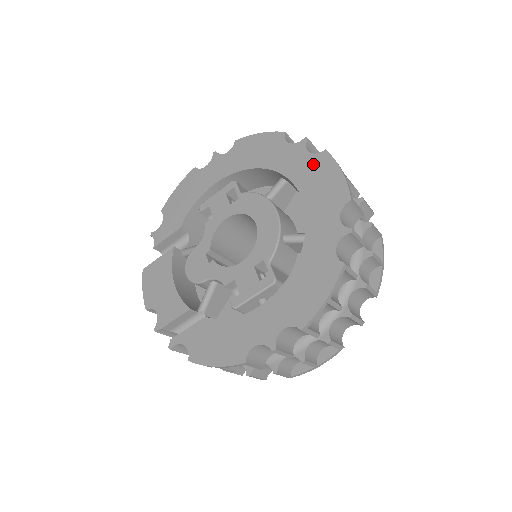
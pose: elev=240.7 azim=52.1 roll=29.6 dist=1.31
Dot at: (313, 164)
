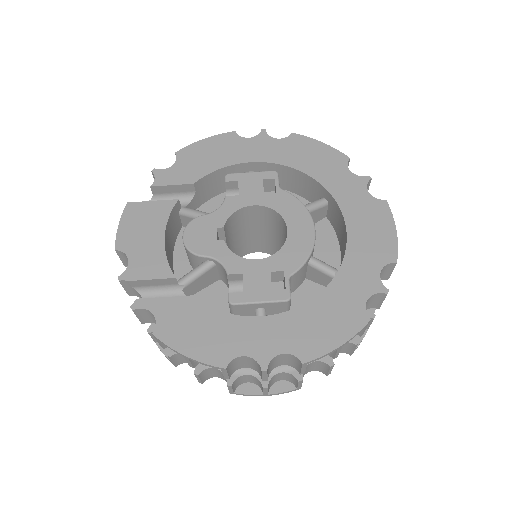
Dot at: (369, 206)
